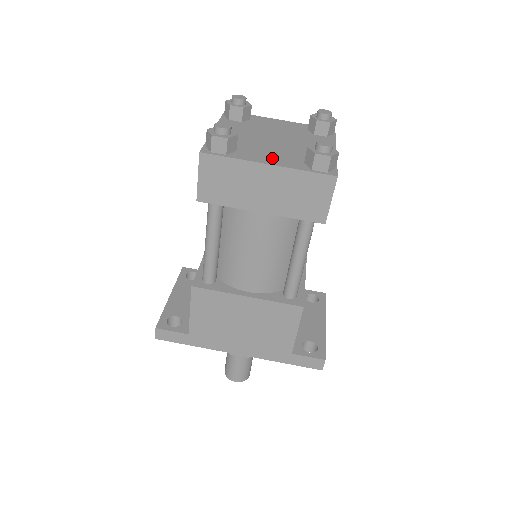
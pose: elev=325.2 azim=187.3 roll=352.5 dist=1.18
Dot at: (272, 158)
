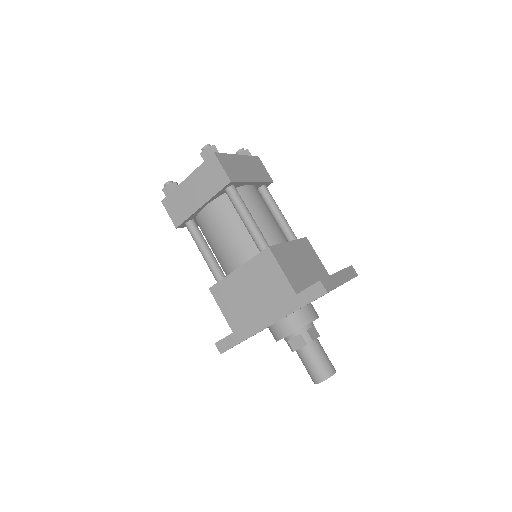
Dot at: occluded
